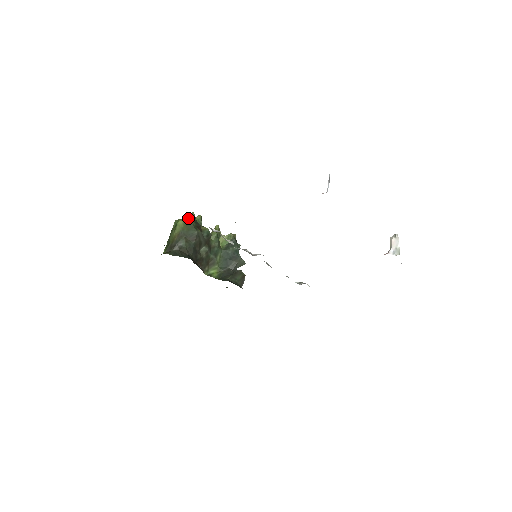
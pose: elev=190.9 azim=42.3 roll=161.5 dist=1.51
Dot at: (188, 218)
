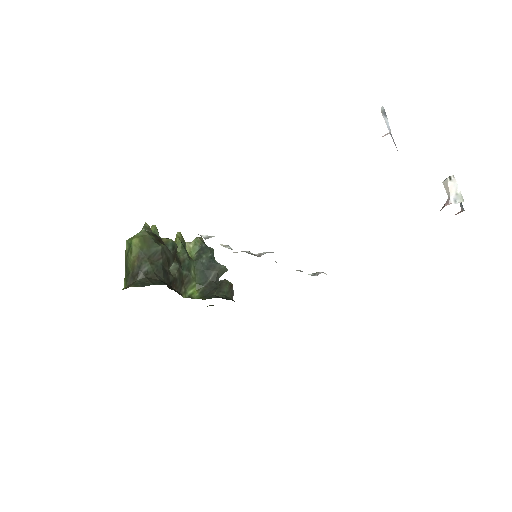
Dot at: (143, 232)
